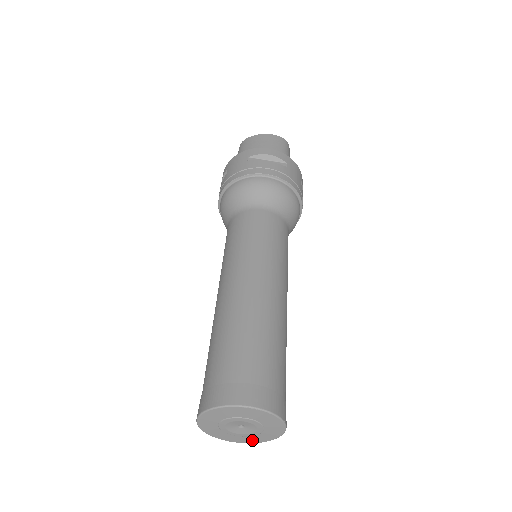
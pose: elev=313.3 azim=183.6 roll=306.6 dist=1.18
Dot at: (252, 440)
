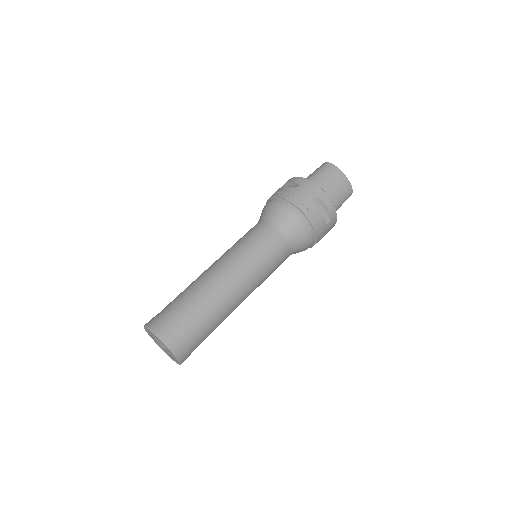
Dot at: (161, 348)
